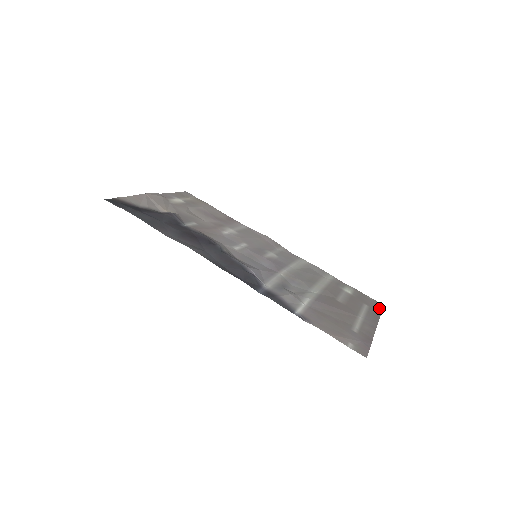
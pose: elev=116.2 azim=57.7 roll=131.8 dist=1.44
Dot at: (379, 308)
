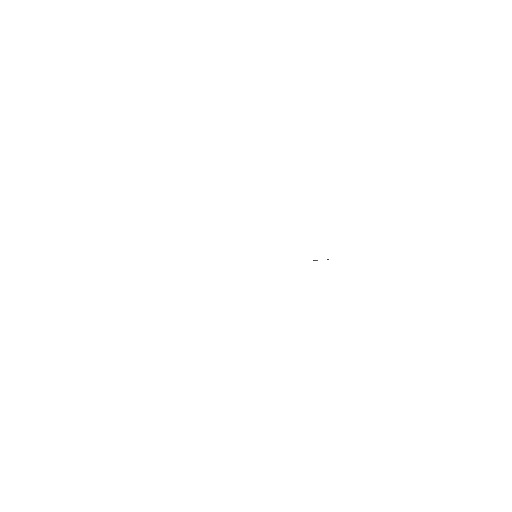
Dot at: occluded
